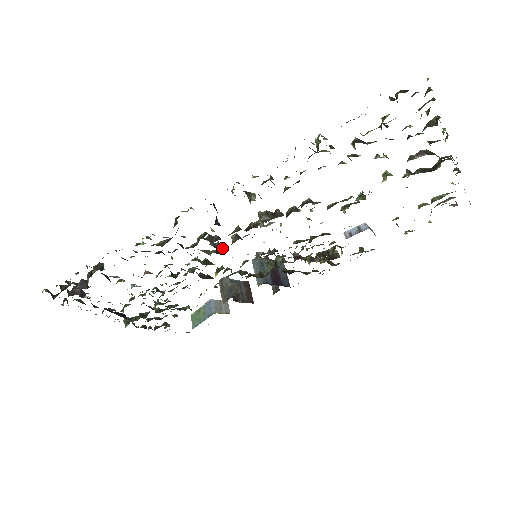
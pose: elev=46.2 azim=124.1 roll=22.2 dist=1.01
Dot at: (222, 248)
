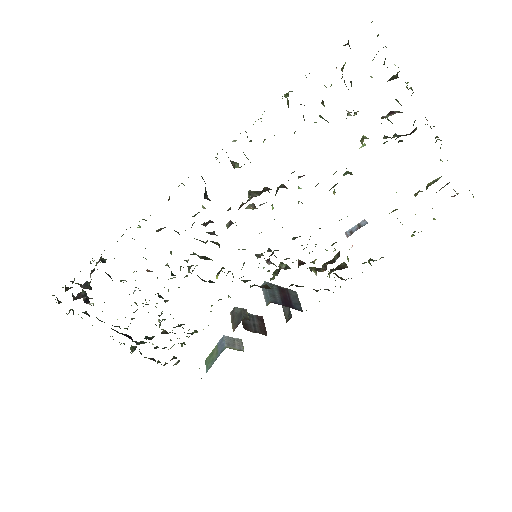
Dot at: (217, 235)
